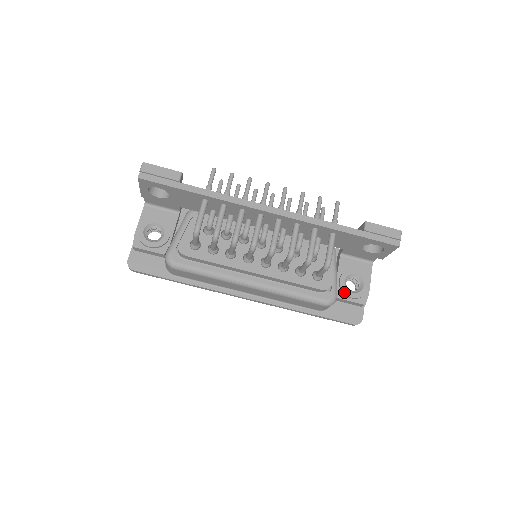
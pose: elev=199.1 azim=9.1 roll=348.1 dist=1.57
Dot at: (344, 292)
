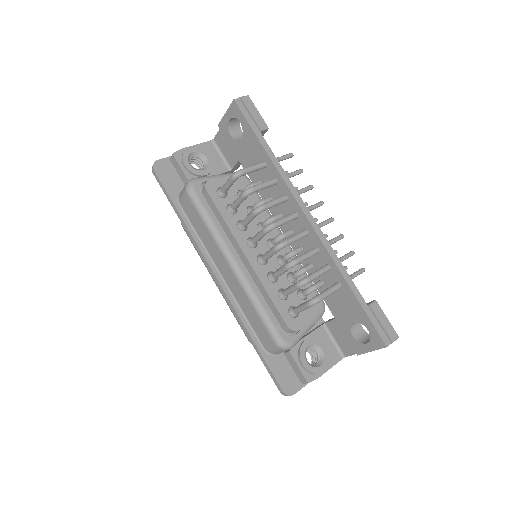
Dot at: (300, 353)
